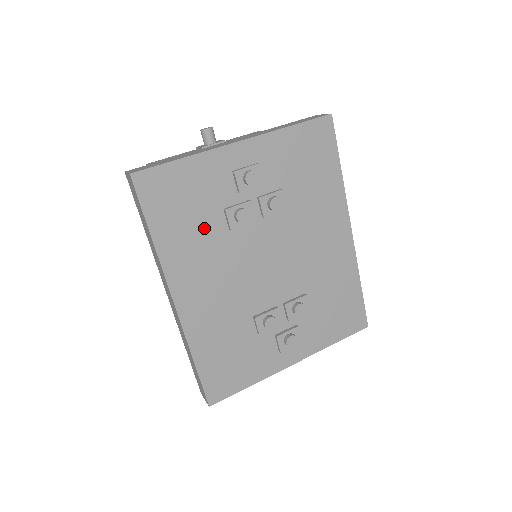
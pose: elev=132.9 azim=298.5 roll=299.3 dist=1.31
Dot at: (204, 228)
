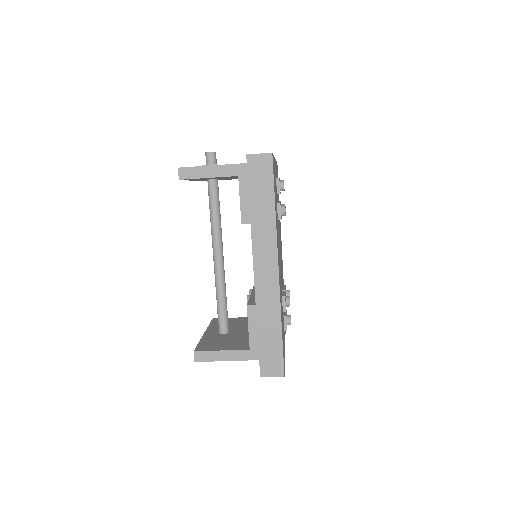
Dot at: occluded
